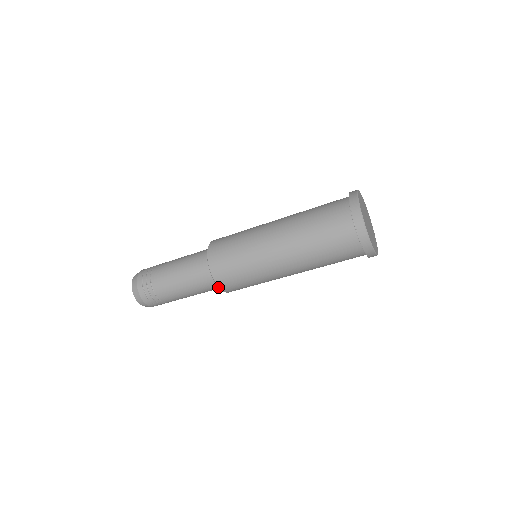
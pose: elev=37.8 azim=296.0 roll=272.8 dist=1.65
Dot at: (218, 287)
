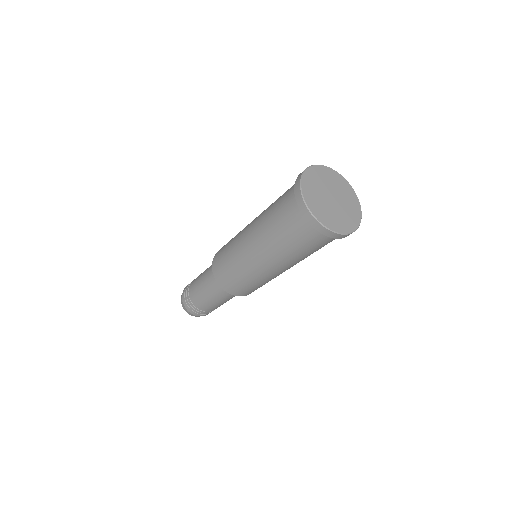
Dot at: occluded
